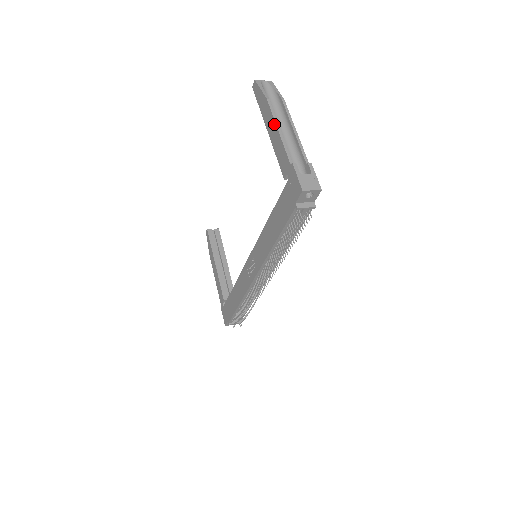
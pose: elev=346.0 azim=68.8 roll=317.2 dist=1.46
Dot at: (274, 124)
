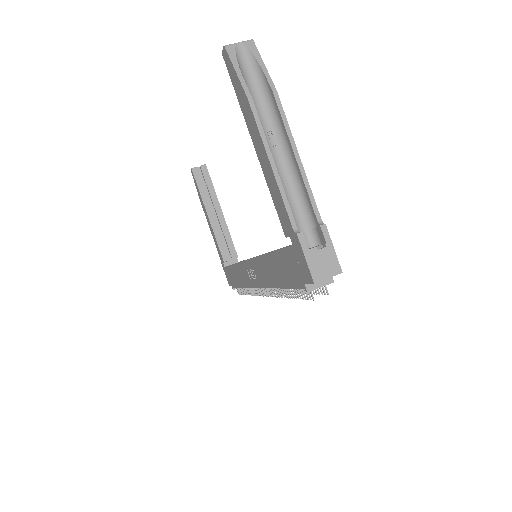
Dot at: (263, 150)
